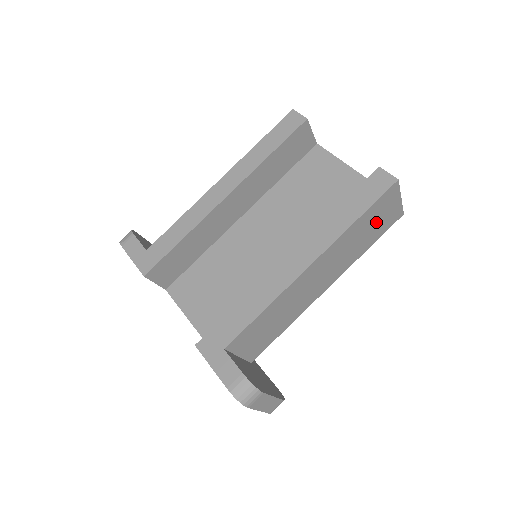
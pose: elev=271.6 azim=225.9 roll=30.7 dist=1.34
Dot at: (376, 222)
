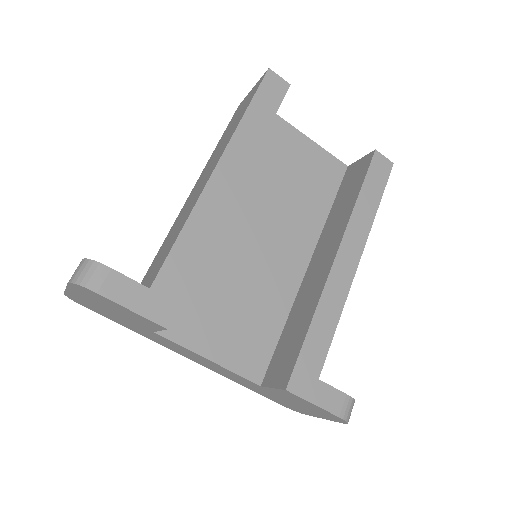
Dot at: occluded
